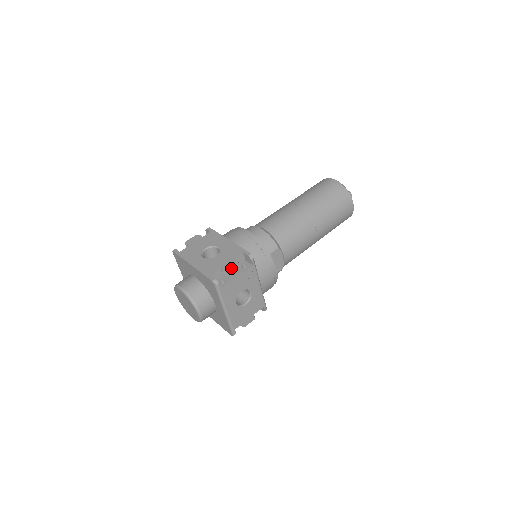
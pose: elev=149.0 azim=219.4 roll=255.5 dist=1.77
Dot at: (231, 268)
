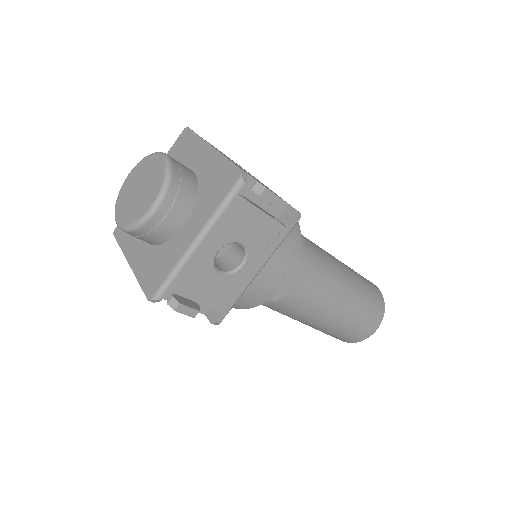
Dot at: occluded
